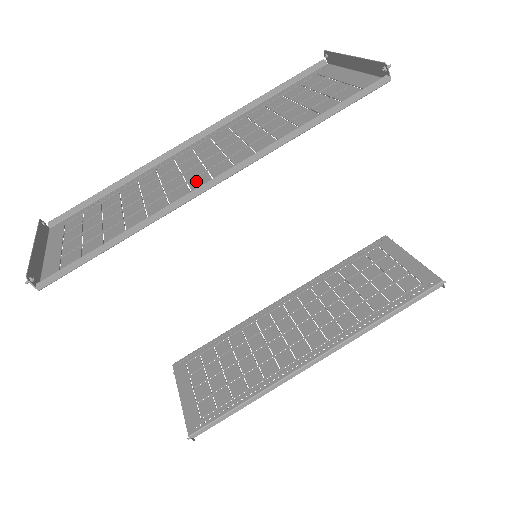
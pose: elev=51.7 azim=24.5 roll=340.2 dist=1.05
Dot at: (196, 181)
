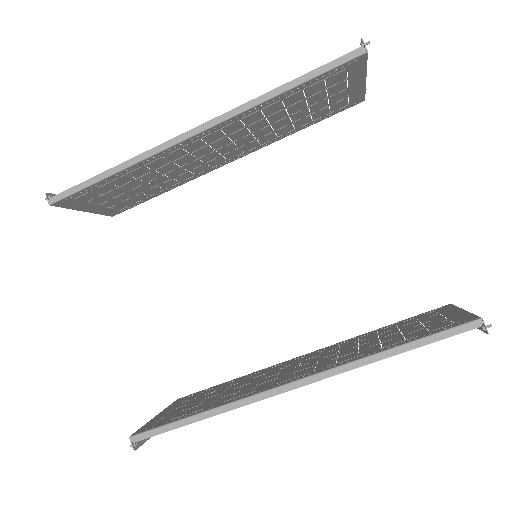
Dot at: (193, 147)
